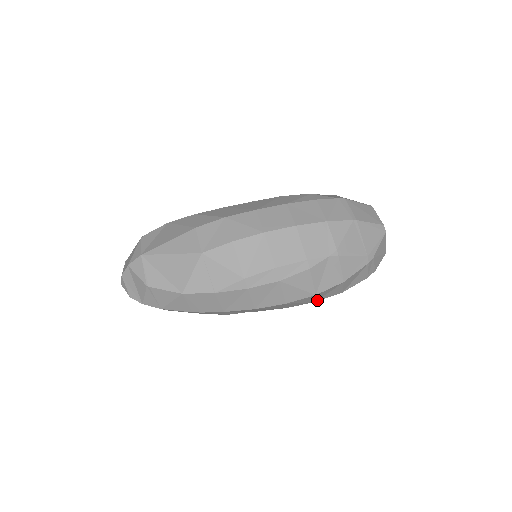
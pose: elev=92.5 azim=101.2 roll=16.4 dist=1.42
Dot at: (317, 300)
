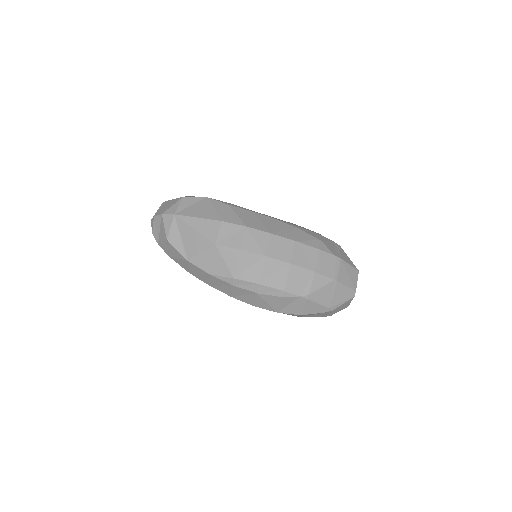
Dot at: occluded
